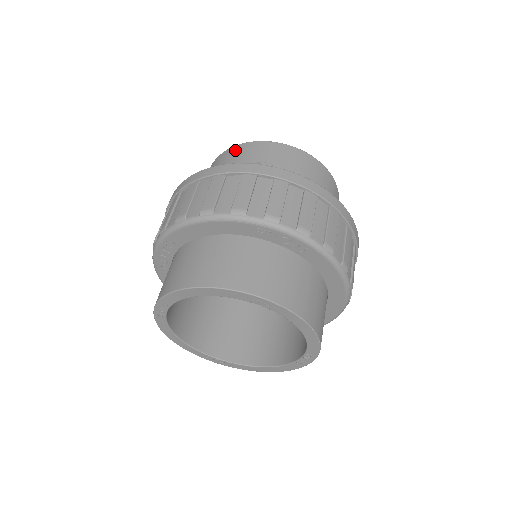
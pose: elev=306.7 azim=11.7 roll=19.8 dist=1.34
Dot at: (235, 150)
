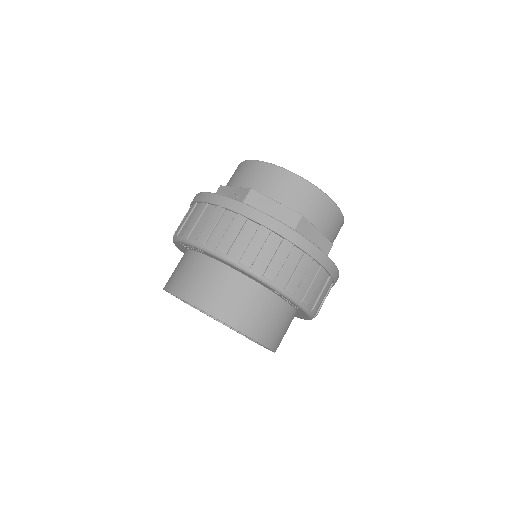
Dot at: (284, 177)
